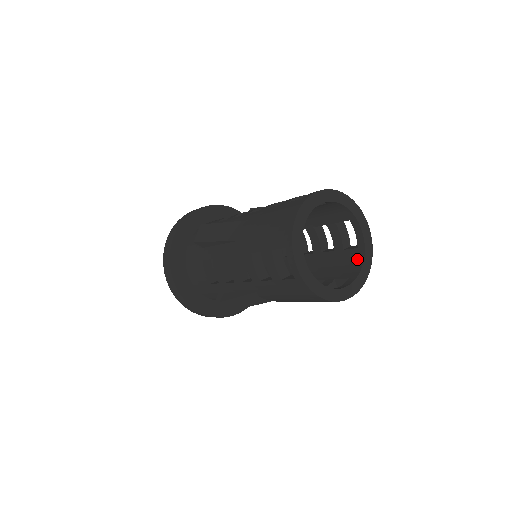
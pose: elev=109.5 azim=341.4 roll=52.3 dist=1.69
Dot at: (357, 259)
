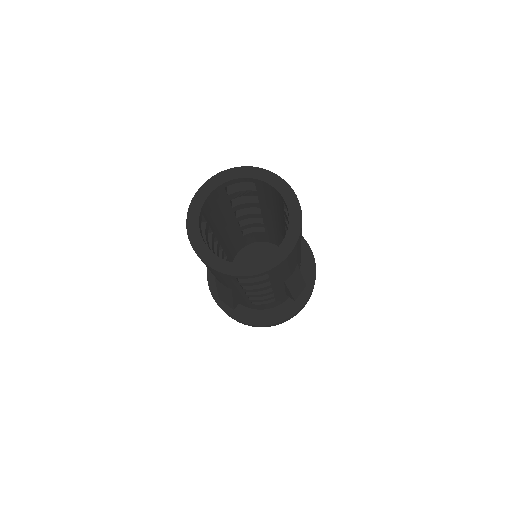
Dot at: occluded
